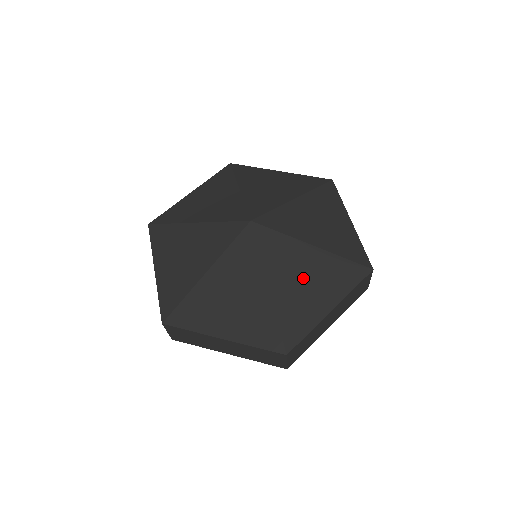
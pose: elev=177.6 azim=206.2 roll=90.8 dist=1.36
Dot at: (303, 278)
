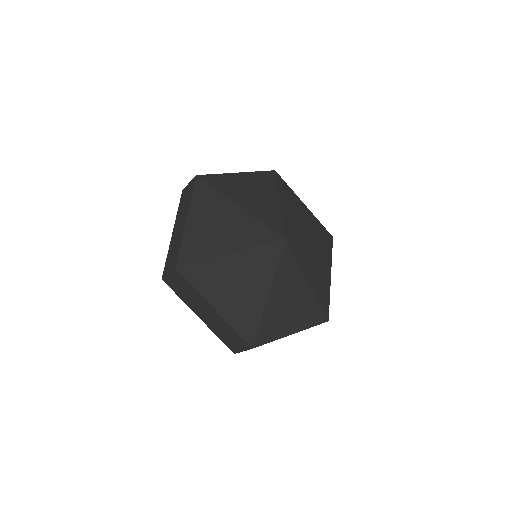
Dot at: (316, 265)
